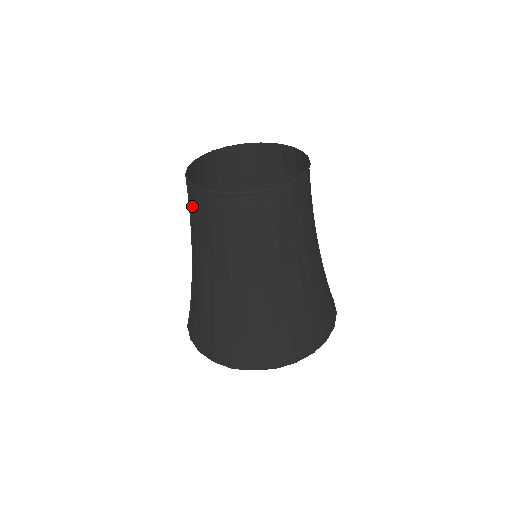
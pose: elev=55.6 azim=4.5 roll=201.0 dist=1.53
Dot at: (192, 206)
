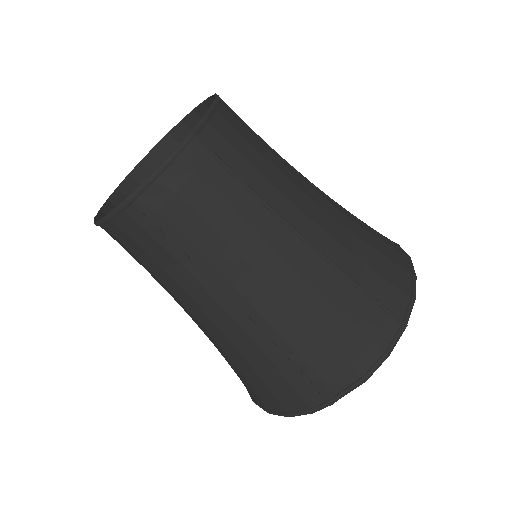
Dot at: occluded
